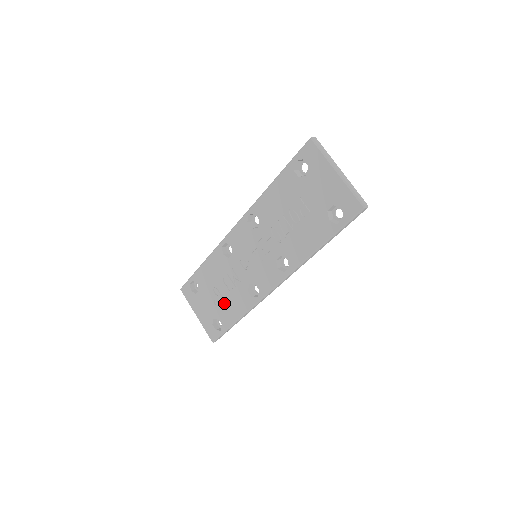
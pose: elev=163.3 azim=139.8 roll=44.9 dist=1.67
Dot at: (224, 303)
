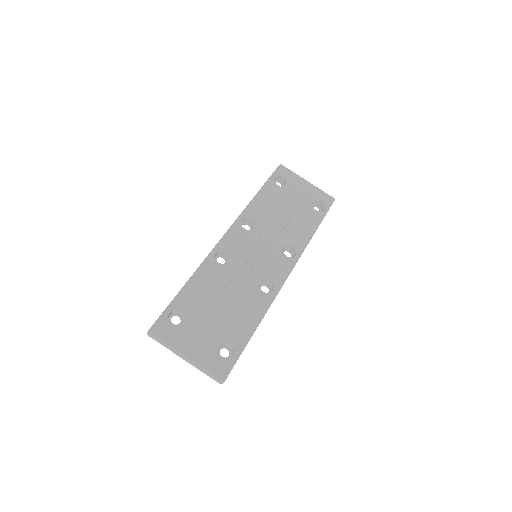
Dot at: (231, 316)
